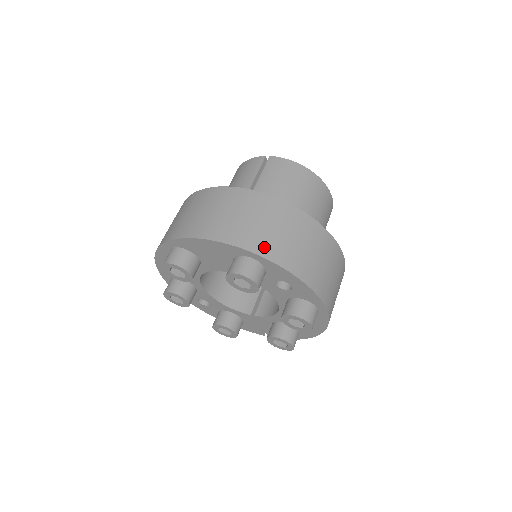
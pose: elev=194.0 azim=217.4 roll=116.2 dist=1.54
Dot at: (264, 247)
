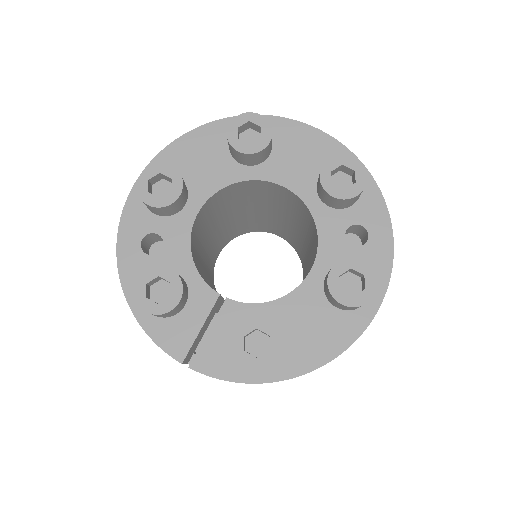
Dot at: occluded
